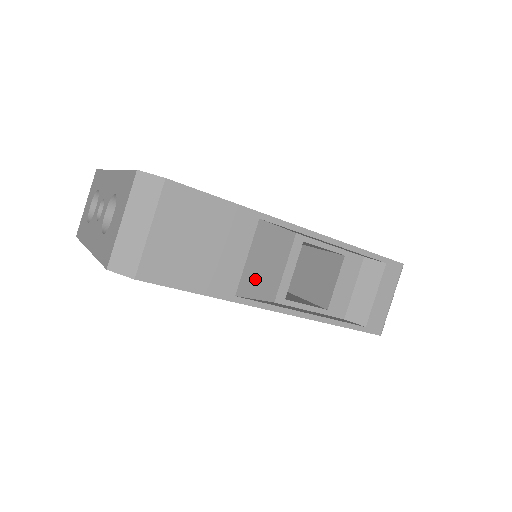
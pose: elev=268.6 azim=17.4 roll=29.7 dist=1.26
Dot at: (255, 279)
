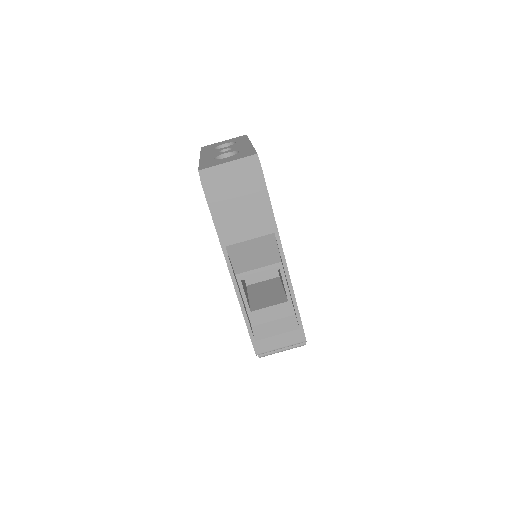
Dot at: (241, 253)
